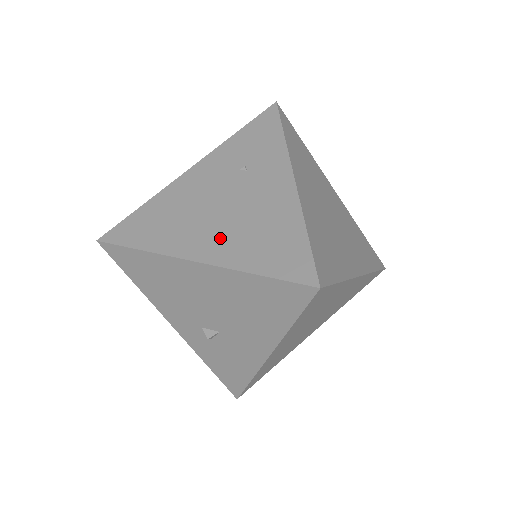
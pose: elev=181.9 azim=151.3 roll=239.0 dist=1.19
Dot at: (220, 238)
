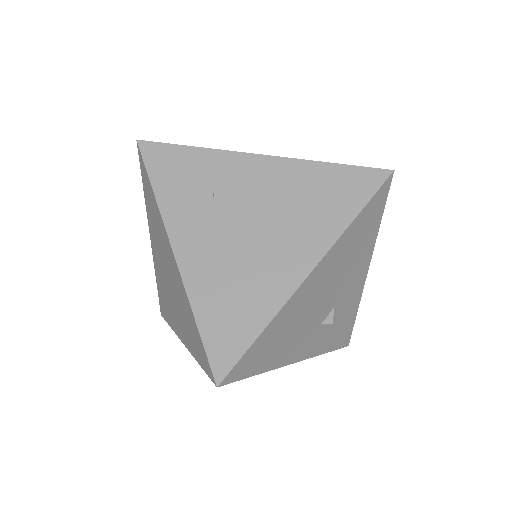
Dot at: (296, 240)
